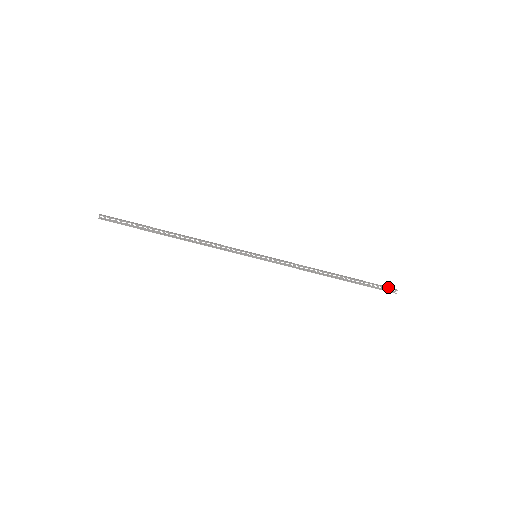
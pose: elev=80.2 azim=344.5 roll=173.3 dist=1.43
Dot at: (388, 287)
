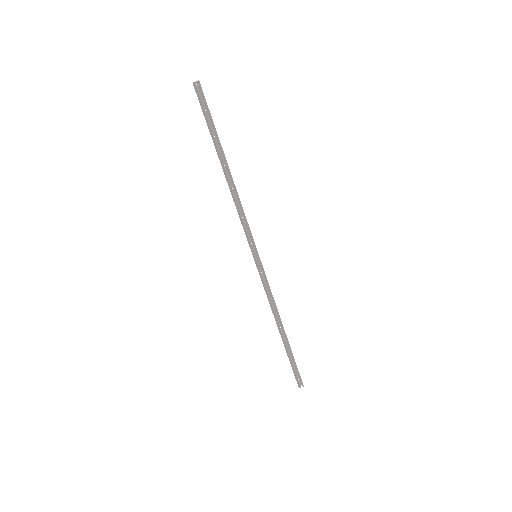
Dot at: (300, 377)
